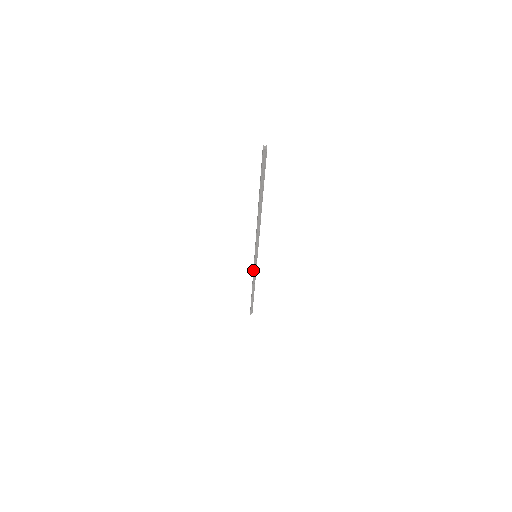
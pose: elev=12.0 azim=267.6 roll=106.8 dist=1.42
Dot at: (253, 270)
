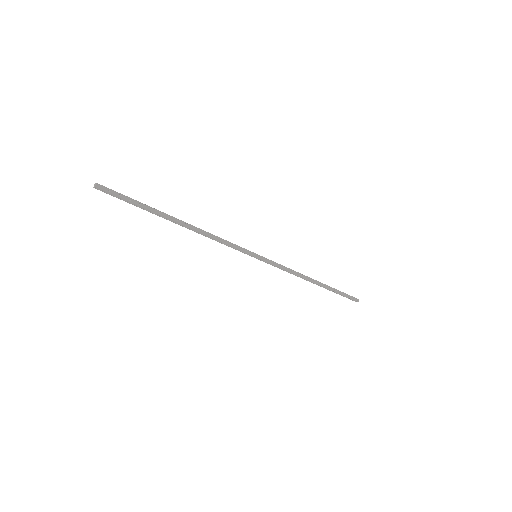
Dot at: (277, 267)
